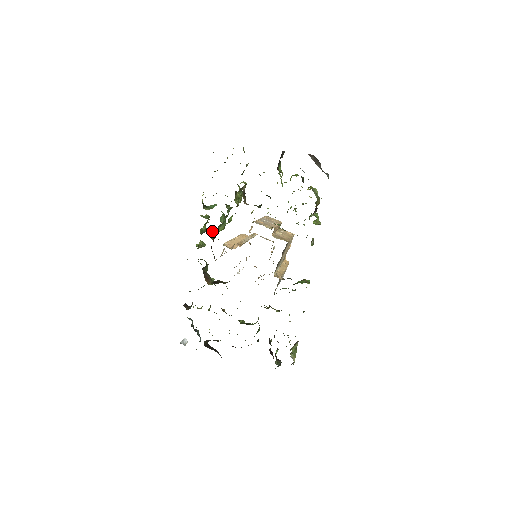
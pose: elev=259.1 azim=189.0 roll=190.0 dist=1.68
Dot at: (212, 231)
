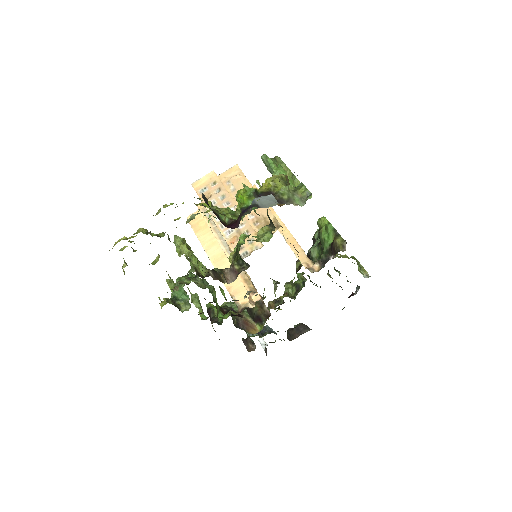
Dot at: occluded
